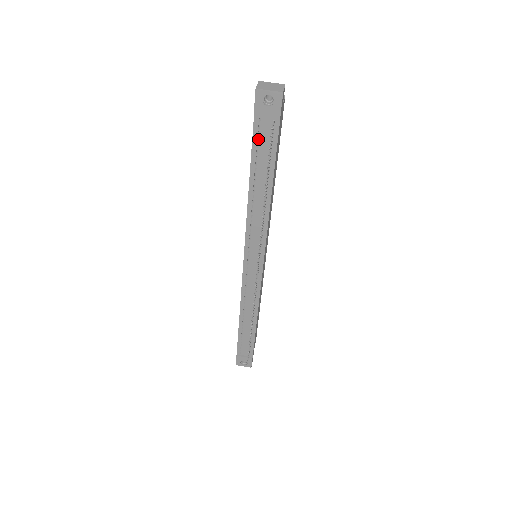
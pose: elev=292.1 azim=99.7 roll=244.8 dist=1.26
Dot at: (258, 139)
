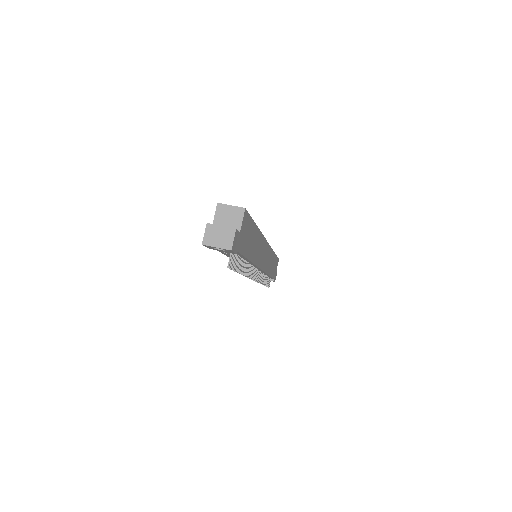
Dot at: occluded
